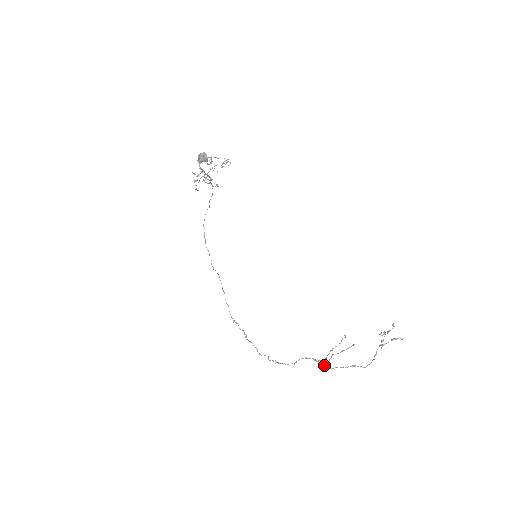
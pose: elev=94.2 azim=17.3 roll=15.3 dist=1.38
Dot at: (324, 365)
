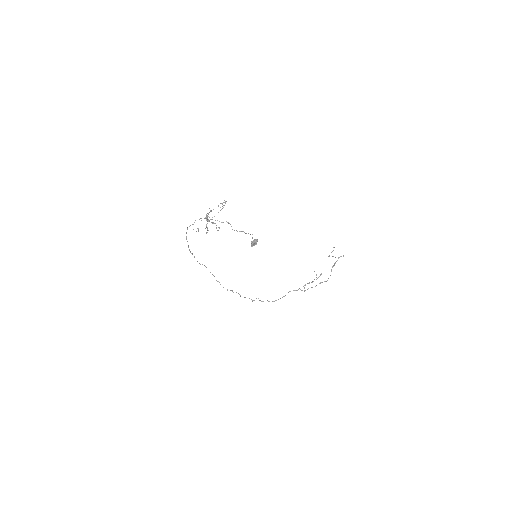
Dot at: (302, 290)
